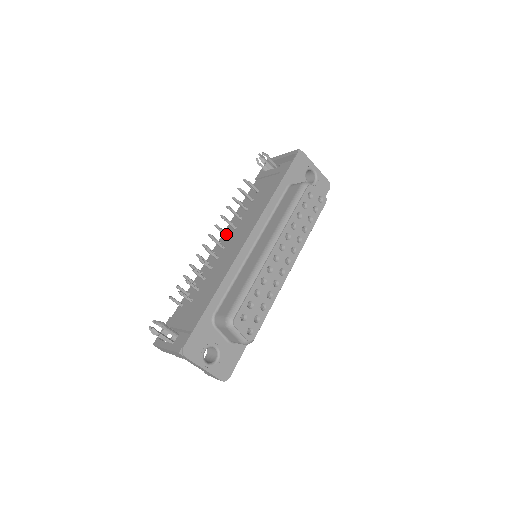
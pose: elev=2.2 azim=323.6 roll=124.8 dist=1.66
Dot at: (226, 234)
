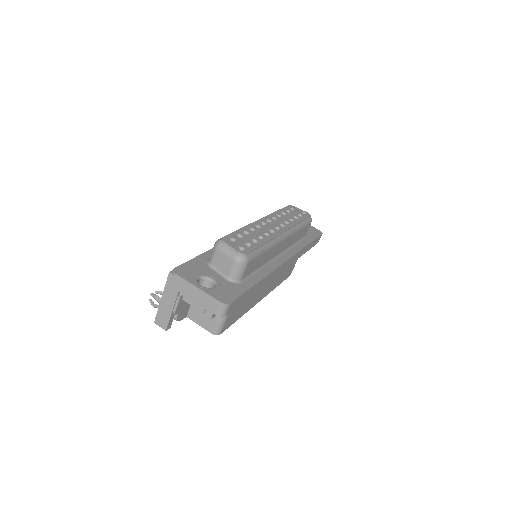
Dot at: occluded
